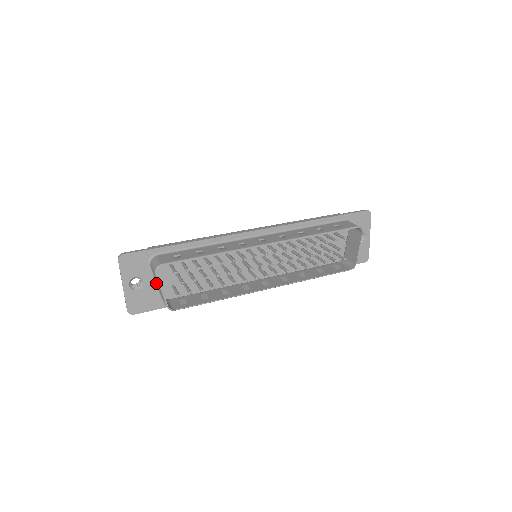
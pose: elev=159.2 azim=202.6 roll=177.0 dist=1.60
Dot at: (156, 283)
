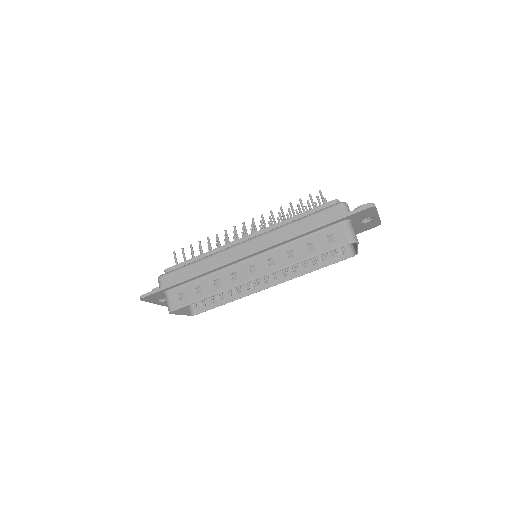
Dot at: occluded
